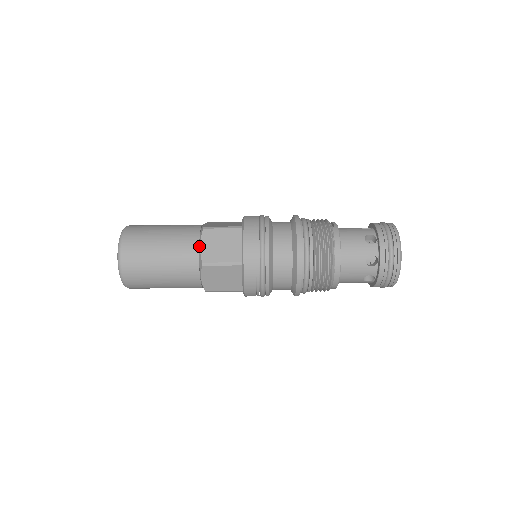
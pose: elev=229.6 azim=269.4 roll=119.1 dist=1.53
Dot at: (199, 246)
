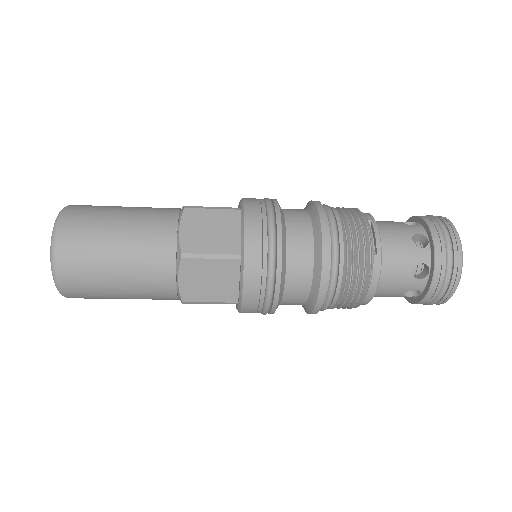
Dot at: (176, 280)
